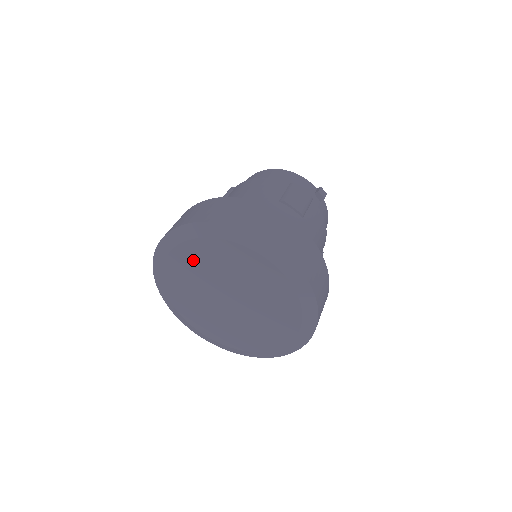
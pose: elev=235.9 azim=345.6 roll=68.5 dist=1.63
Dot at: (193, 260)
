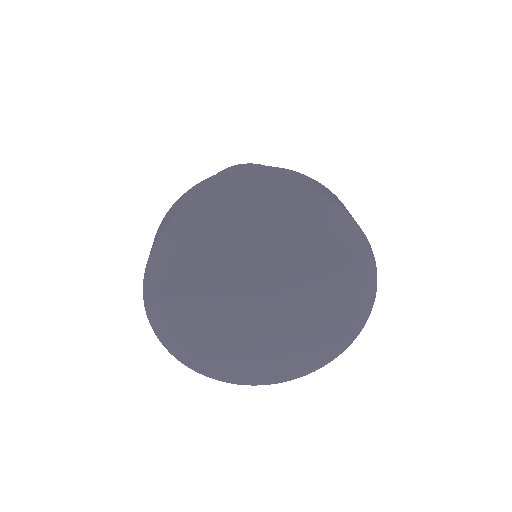
Dot at: (221, 246)
